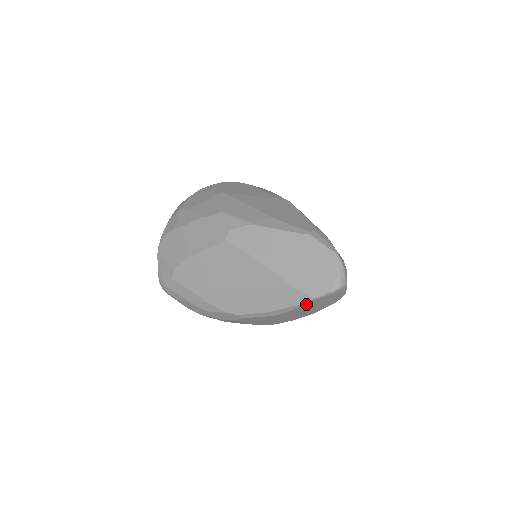
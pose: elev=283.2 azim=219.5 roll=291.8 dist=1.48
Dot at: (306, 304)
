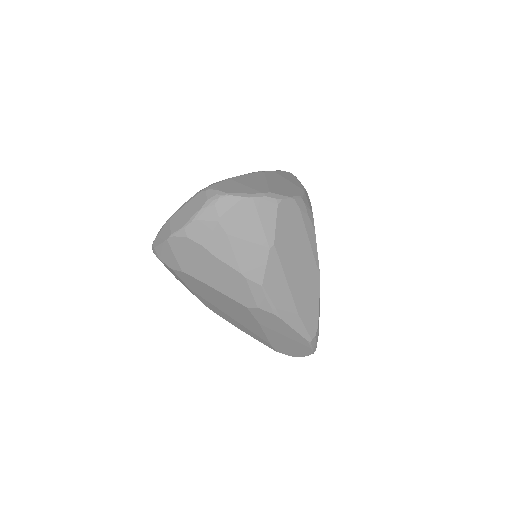
Dot at: occluded
